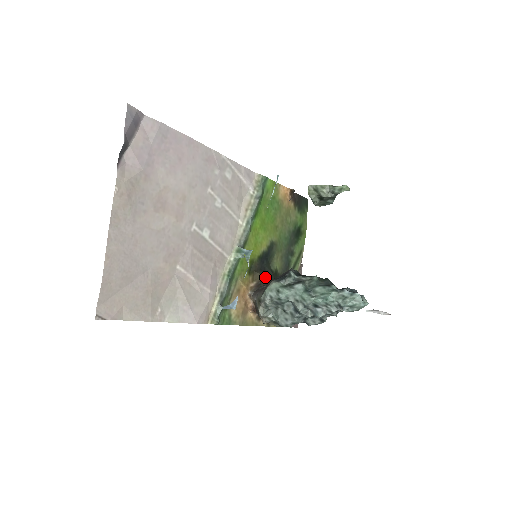
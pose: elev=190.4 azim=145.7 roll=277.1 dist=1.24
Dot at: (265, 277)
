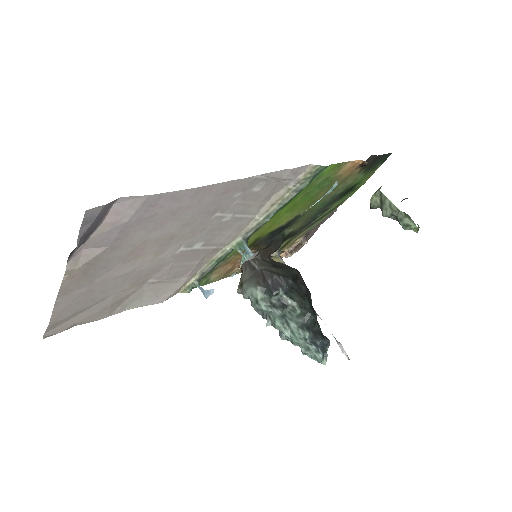
Dot at: (269, 247)
